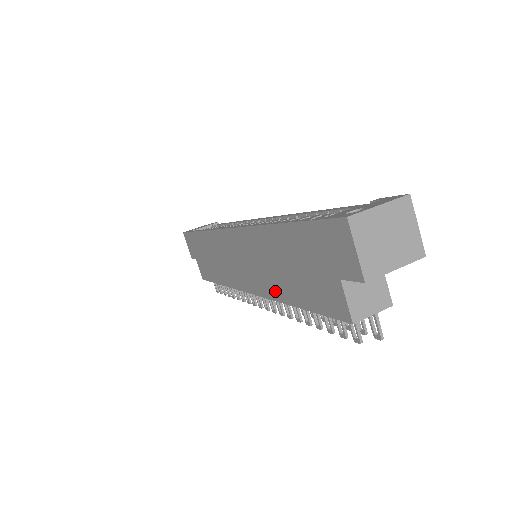
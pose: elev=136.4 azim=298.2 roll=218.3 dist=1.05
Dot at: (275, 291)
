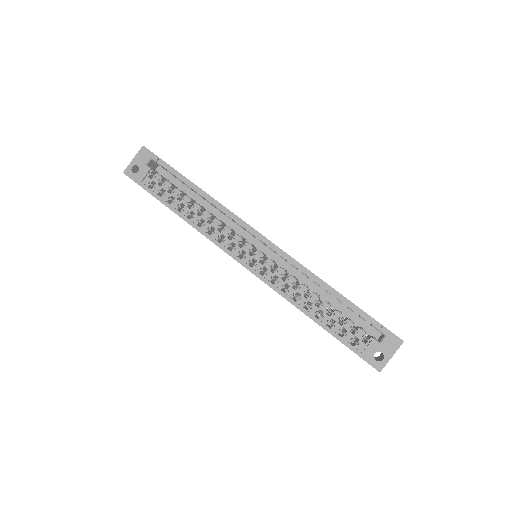
Dot at: occluded
